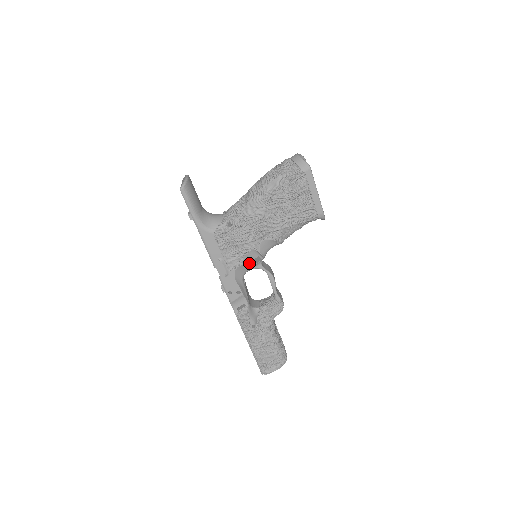
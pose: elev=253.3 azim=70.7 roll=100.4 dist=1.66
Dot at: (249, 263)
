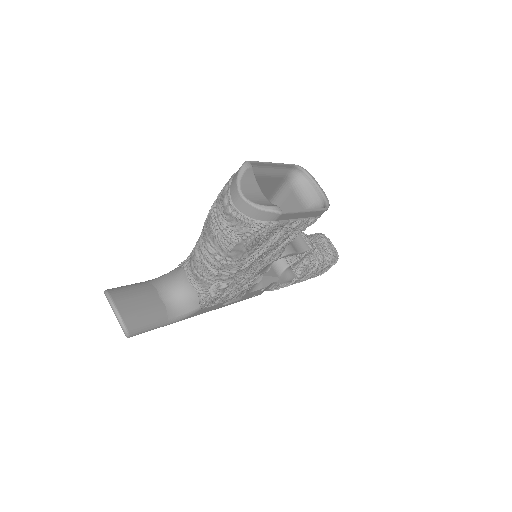
Dot at: occluded
